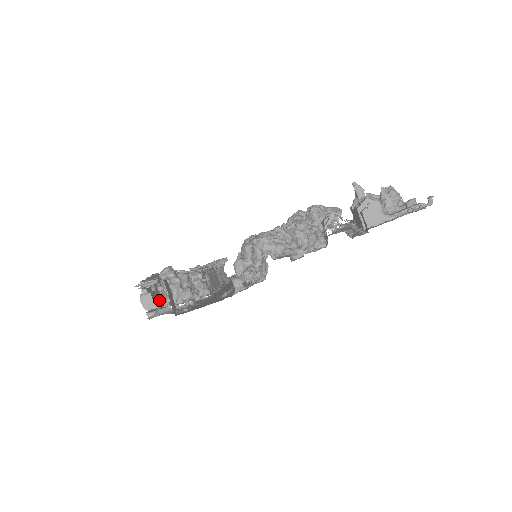
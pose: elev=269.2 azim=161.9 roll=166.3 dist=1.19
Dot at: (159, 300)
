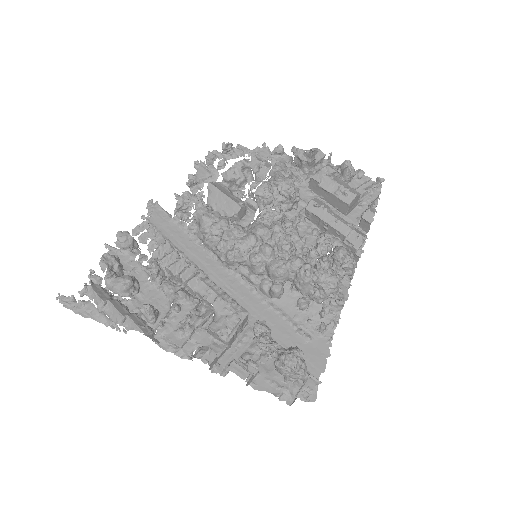
Dot at: (248, 368)
